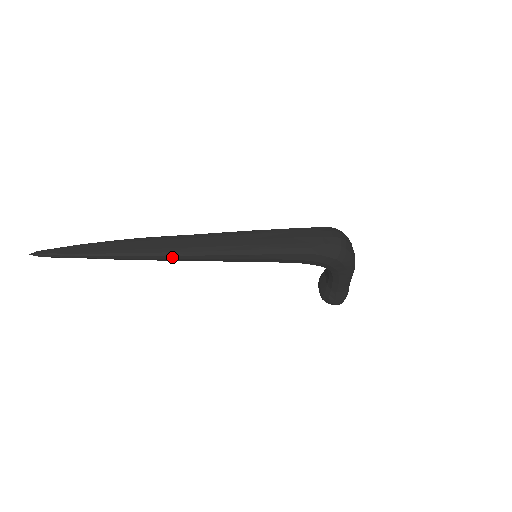
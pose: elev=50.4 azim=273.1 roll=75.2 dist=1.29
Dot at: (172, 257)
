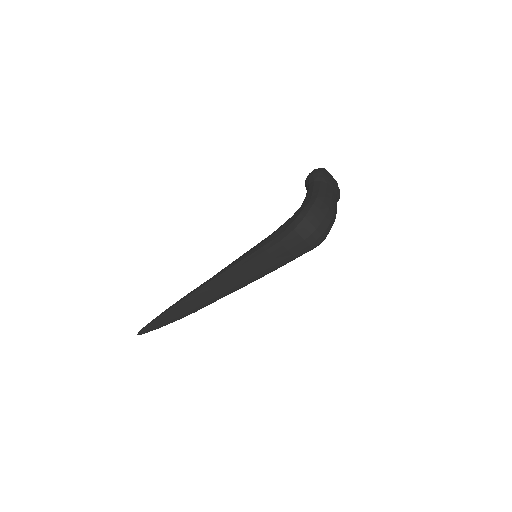
Dot at: (211, 303)
